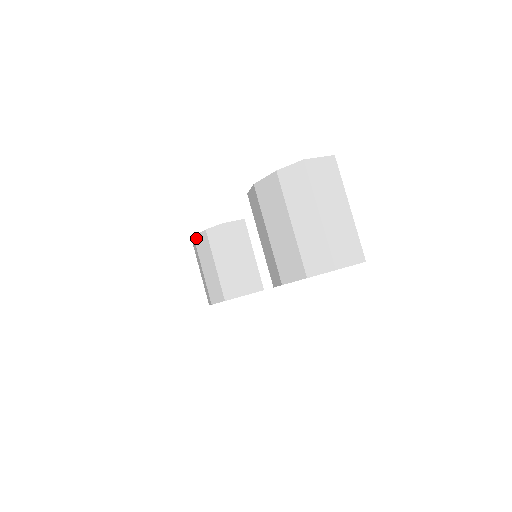
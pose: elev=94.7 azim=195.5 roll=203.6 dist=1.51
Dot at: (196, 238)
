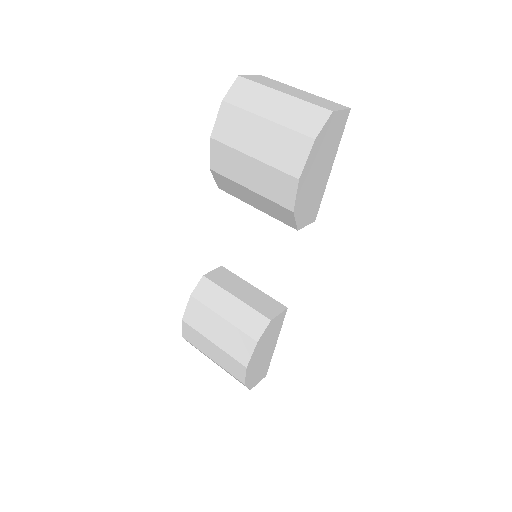
Dot at: (186, 317)
